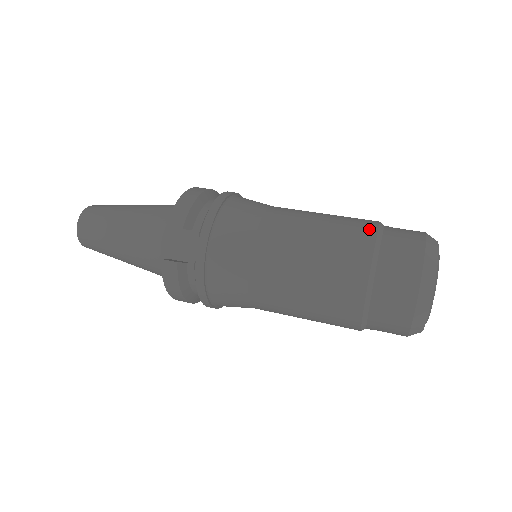
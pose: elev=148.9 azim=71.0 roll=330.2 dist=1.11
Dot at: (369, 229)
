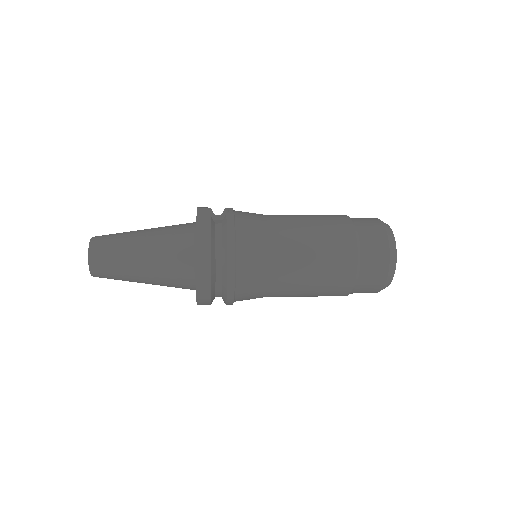
Dot at: occluded
